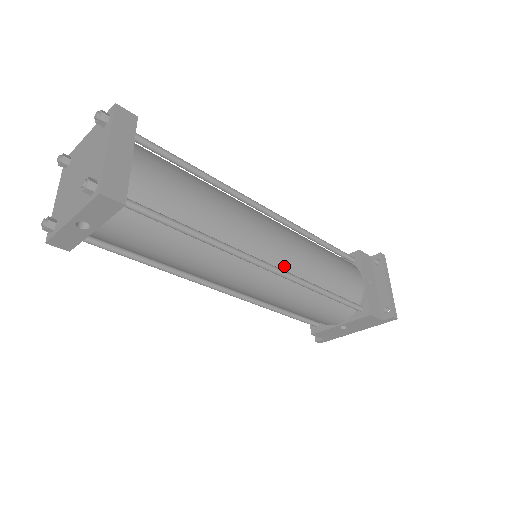
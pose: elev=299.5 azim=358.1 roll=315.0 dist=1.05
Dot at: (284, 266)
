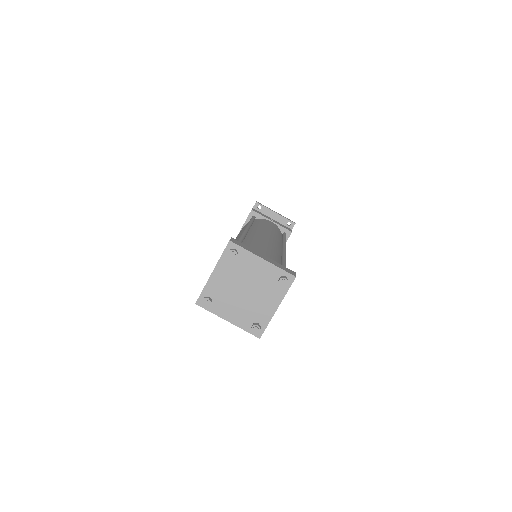
Dot at: (280, 245)
